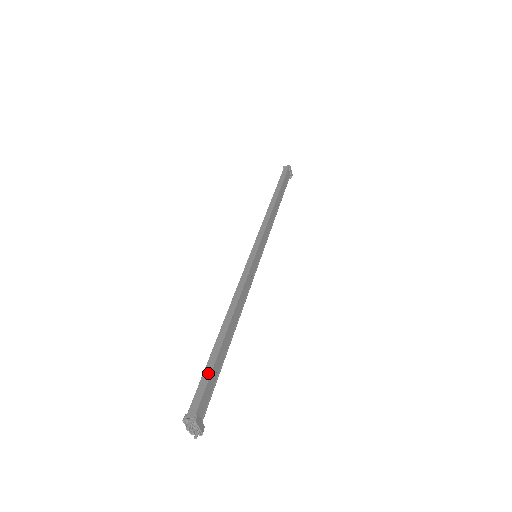
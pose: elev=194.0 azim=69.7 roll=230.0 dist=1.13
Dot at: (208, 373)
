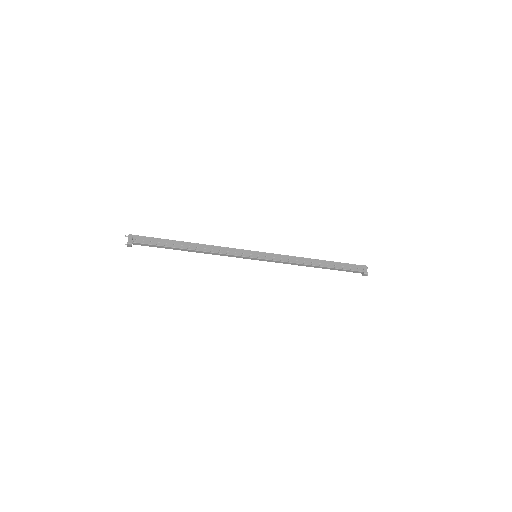
Dot at: (156, 238)
